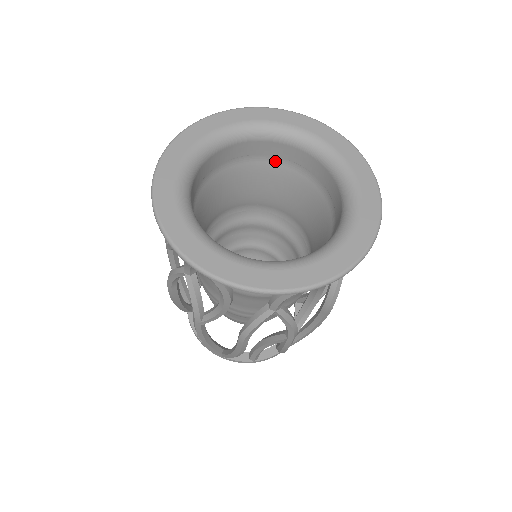
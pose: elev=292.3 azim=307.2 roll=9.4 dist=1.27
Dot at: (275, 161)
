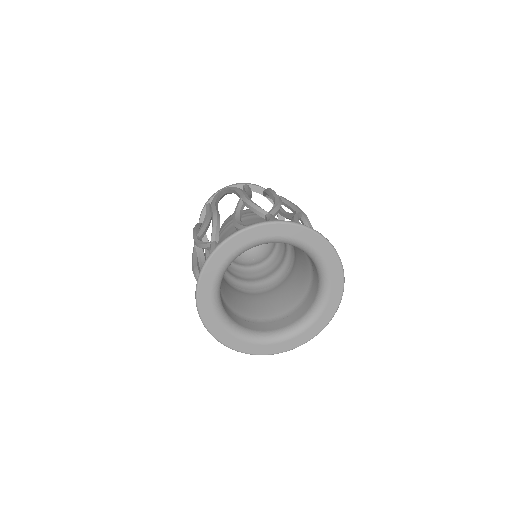
Dot at: occluded
